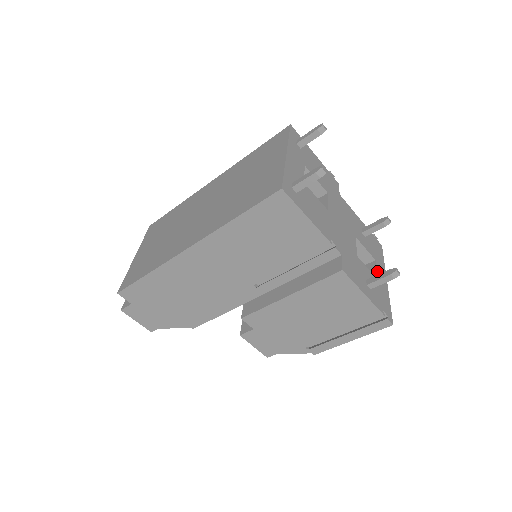
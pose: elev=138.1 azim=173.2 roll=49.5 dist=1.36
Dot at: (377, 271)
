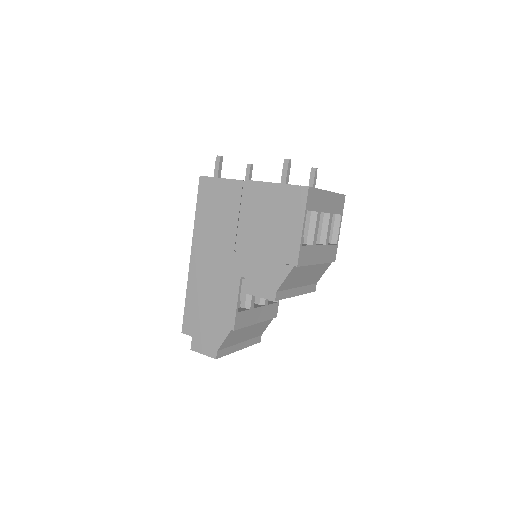
Dot at: occluded
